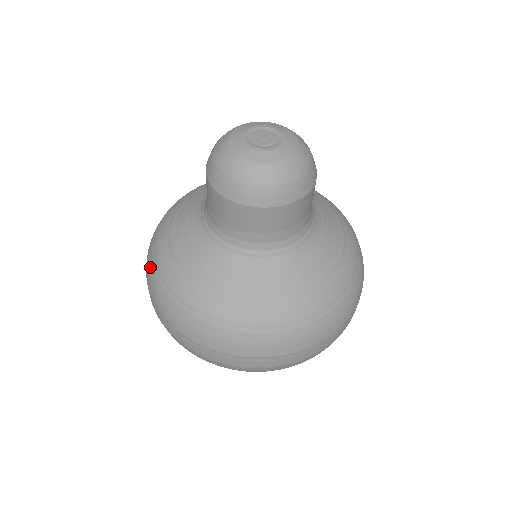
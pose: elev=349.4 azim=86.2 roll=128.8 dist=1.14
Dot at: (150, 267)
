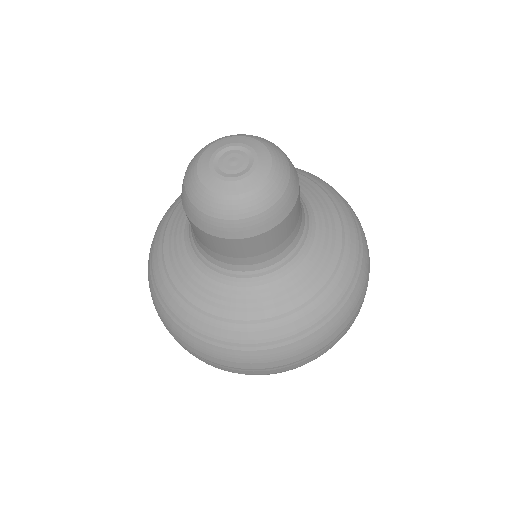
Dot at: (150, 250)
